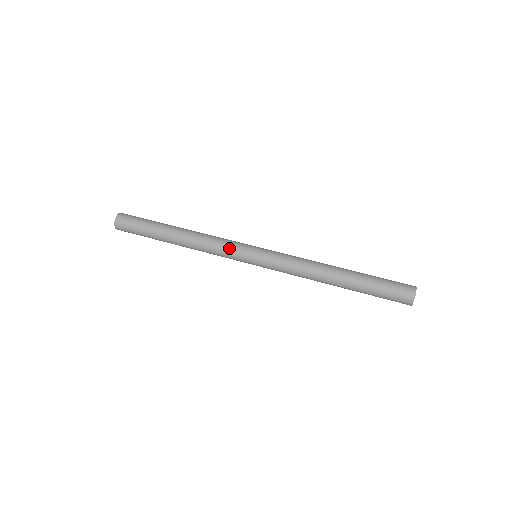
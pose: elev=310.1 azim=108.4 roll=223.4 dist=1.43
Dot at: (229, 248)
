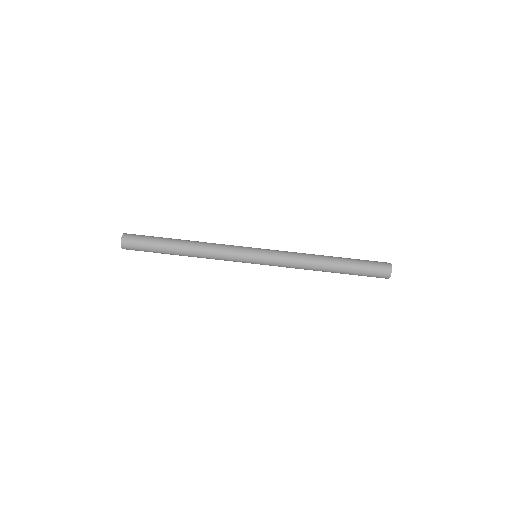
Dot at: (233, 253)
